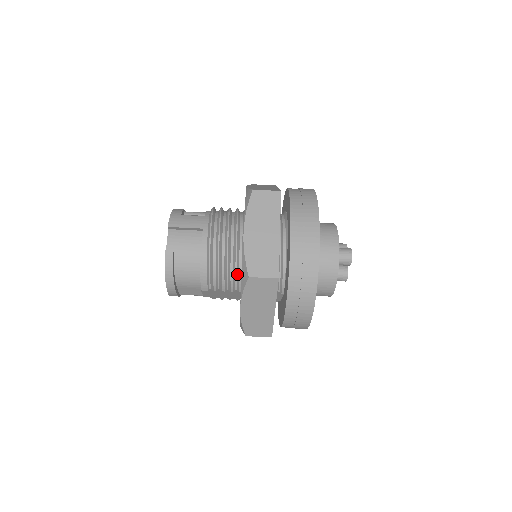
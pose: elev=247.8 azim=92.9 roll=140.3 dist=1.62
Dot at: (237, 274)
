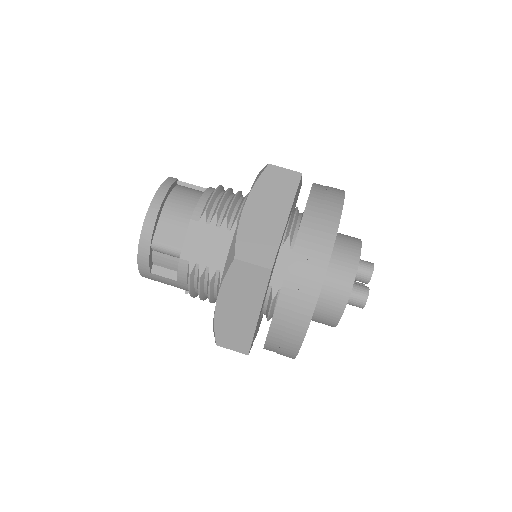
Dot at: occluded
